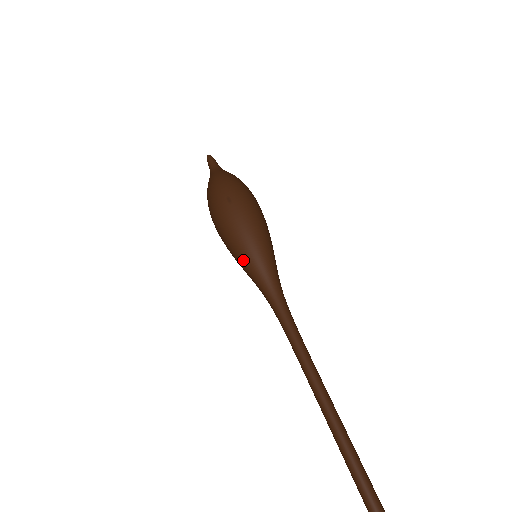
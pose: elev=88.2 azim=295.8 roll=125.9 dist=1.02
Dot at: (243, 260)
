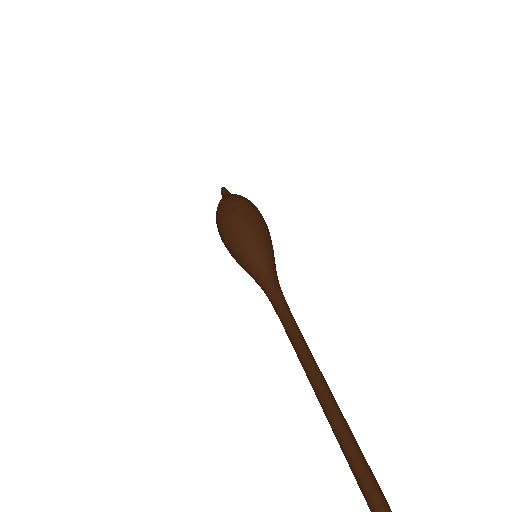
Dot at: (242, 256)
